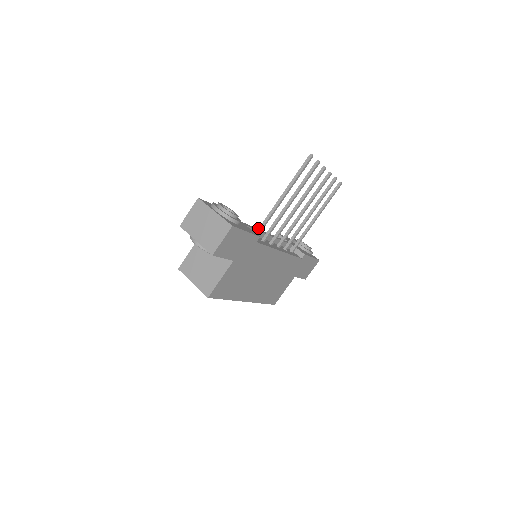
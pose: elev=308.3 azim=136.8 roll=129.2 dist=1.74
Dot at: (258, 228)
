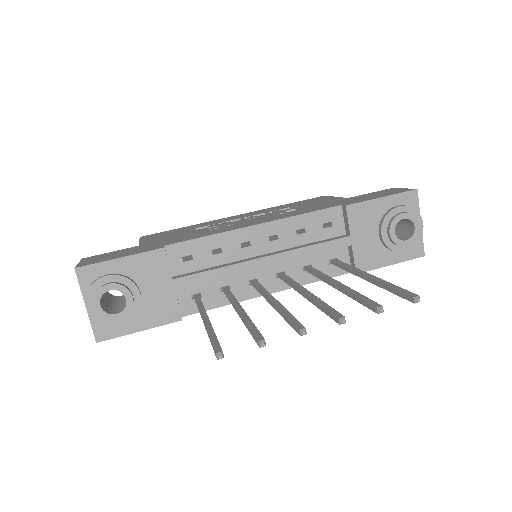
Dot at: occluded
